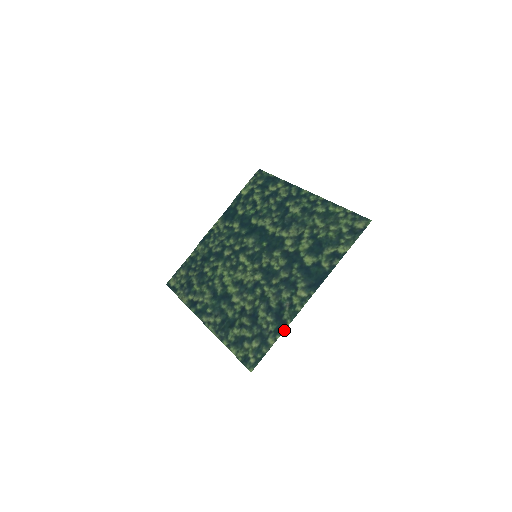
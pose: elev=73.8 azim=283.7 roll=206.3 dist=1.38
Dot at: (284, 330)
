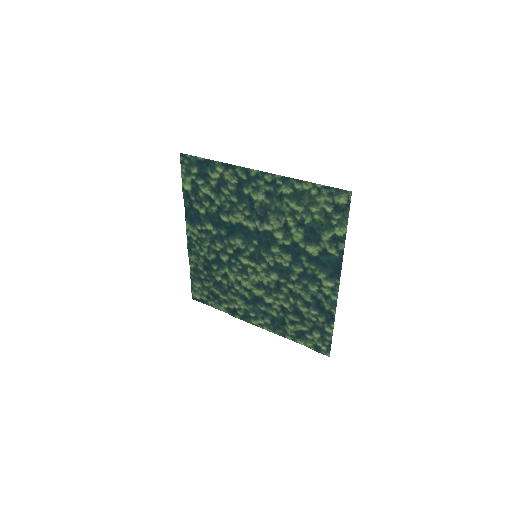
Dot at: (334, 319)
